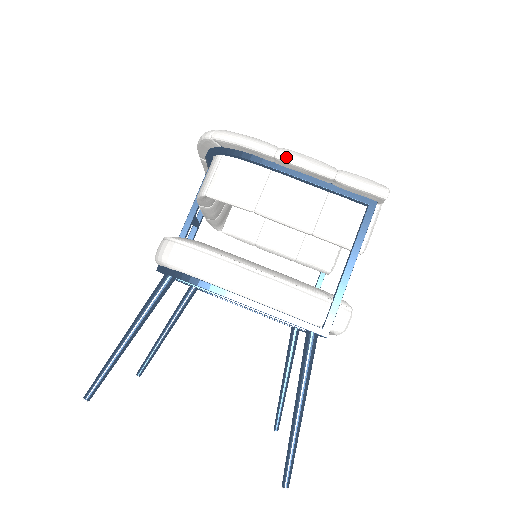
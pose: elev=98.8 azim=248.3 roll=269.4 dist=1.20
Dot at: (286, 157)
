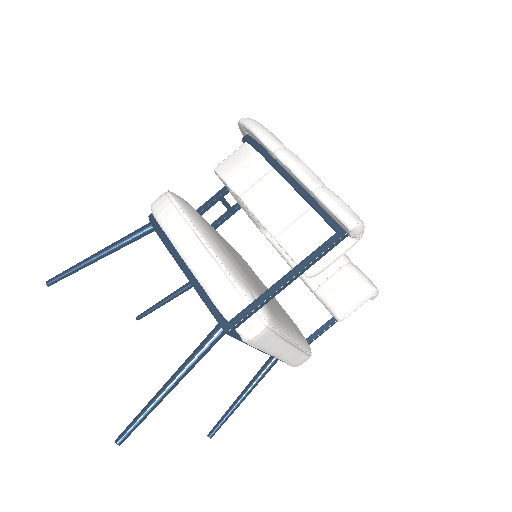
Dot at: (282, 156)
